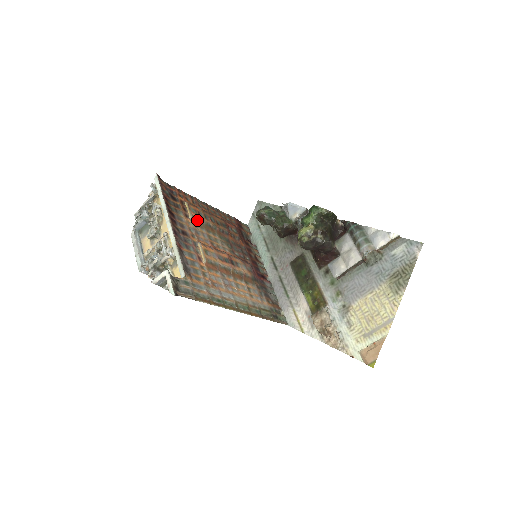
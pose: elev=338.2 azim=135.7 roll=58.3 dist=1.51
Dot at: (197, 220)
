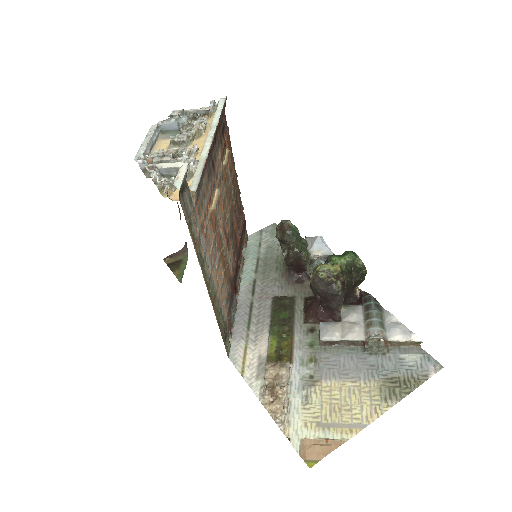
Dot at: (227, 173)
